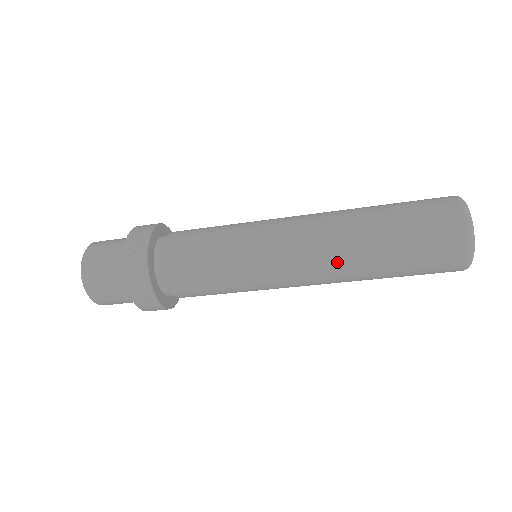
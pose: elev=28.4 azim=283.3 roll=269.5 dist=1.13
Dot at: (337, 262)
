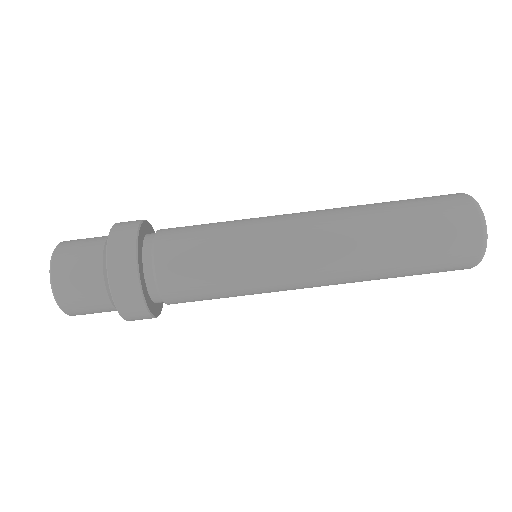
Dot at: (340, 208)
